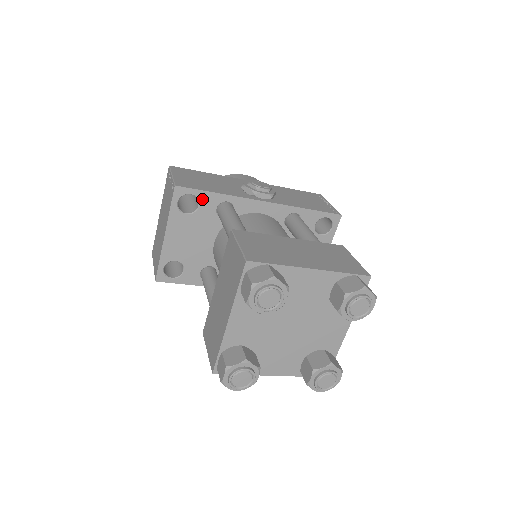
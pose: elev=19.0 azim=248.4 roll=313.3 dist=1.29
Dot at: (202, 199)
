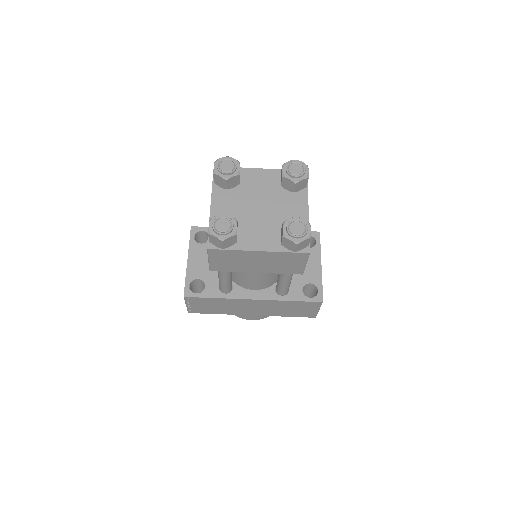
Dot at: occluded
